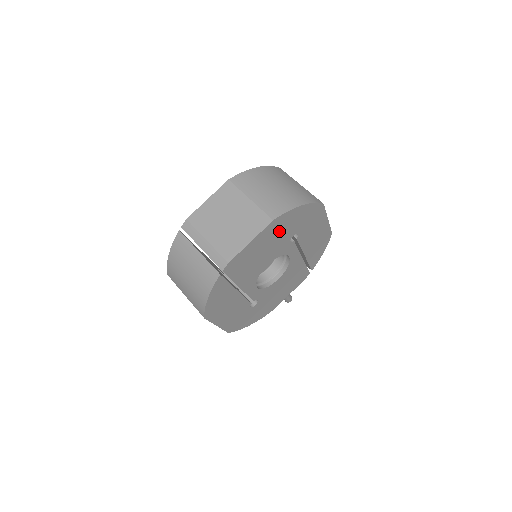
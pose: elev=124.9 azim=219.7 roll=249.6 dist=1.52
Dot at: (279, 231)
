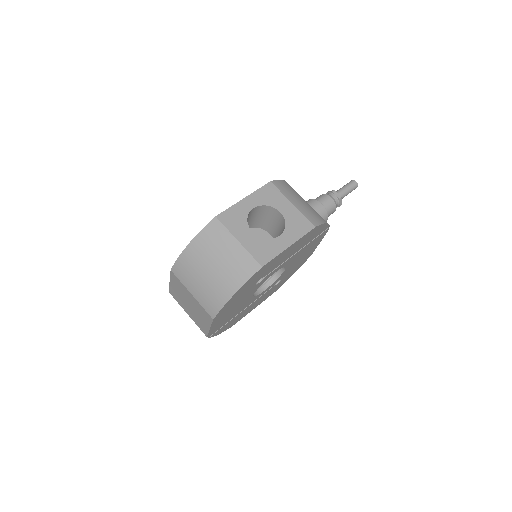
Dot at: (232, 304)
